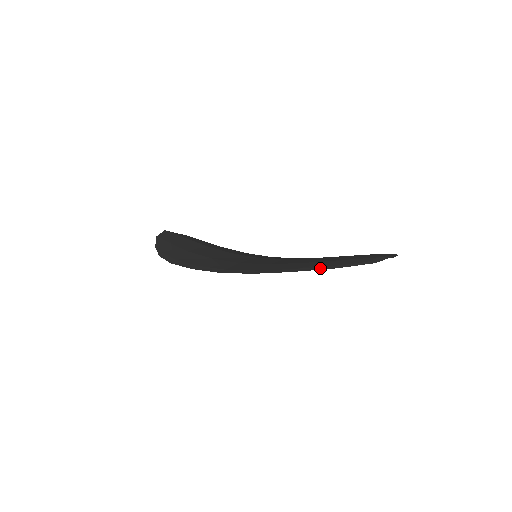
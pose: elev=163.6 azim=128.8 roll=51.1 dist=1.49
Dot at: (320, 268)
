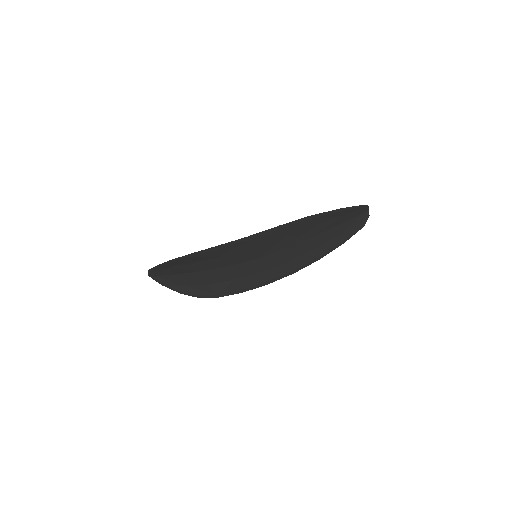
Dot at: (329, 212)
